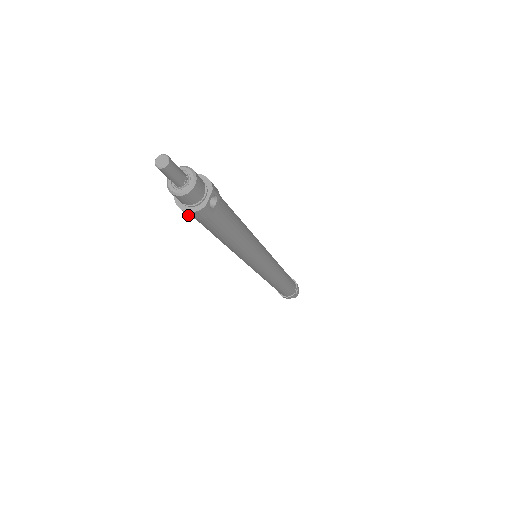
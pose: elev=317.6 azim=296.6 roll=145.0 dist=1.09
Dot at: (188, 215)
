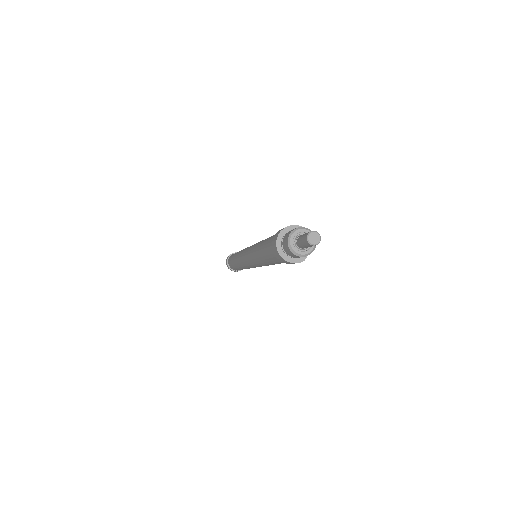
Dot at: (279, 258)
